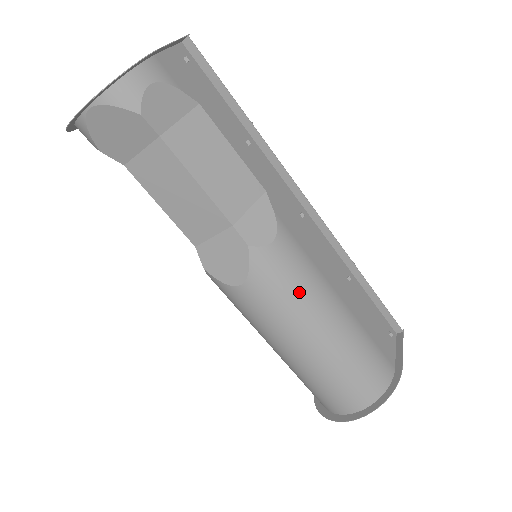
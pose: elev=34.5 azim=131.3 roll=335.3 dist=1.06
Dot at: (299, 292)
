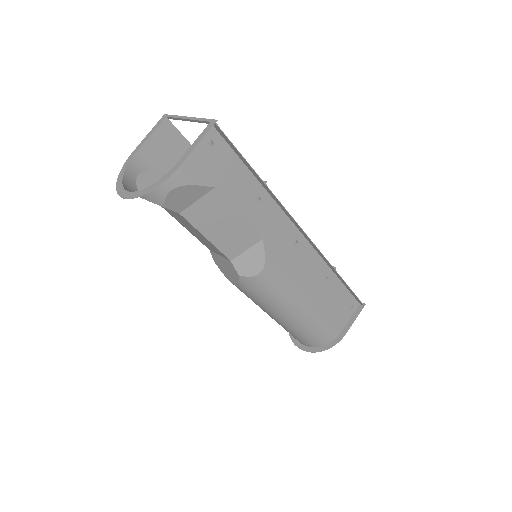
Dot at: (273, 299)
